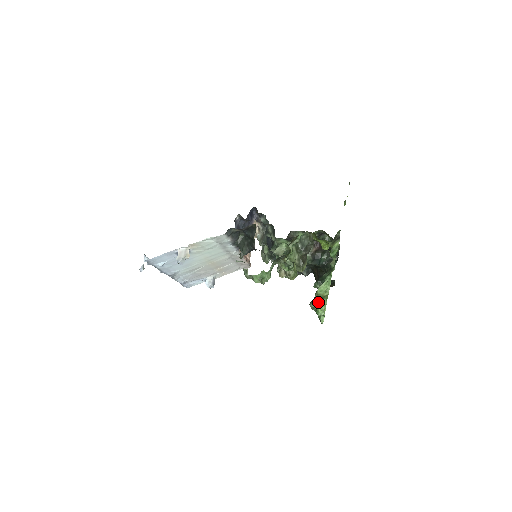
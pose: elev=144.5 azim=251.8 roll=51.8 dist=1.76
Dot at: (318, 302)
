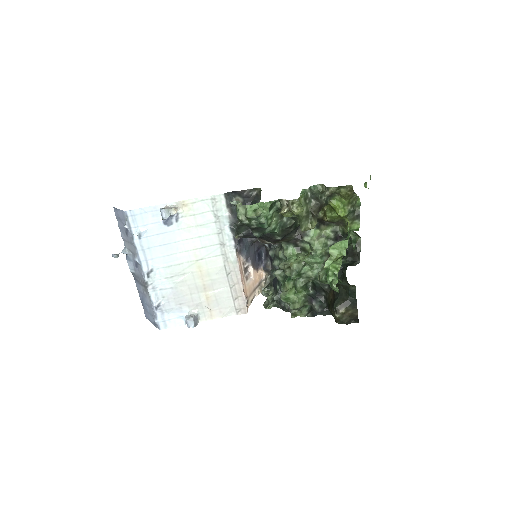
Dot at: occluded
